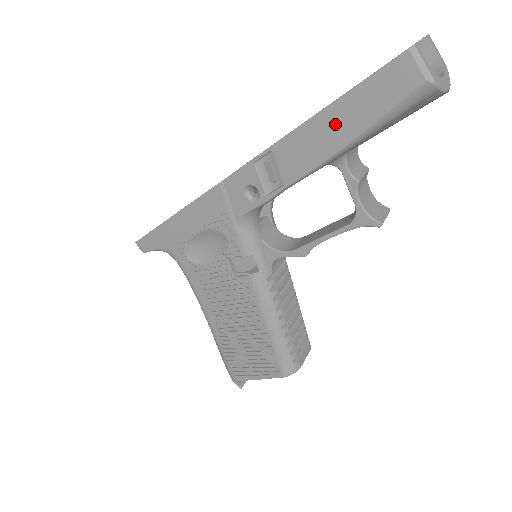
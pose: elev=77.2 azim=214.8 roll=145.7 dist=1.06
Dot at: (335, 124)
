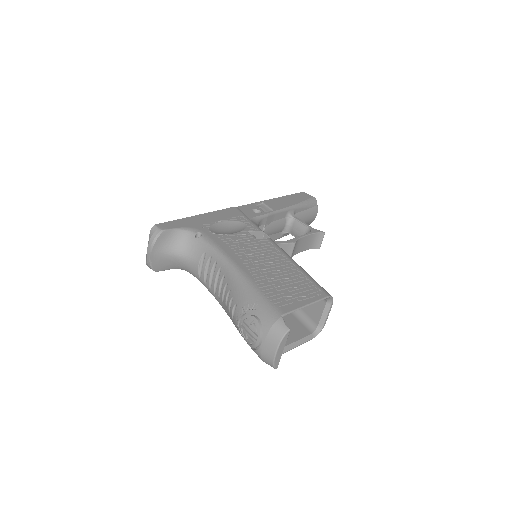
Dot at: (288, 200)
